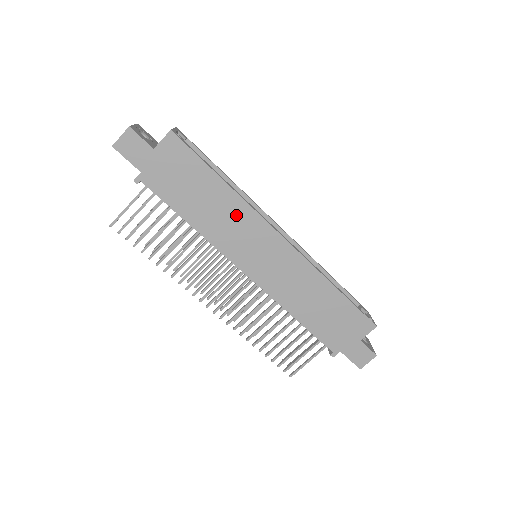
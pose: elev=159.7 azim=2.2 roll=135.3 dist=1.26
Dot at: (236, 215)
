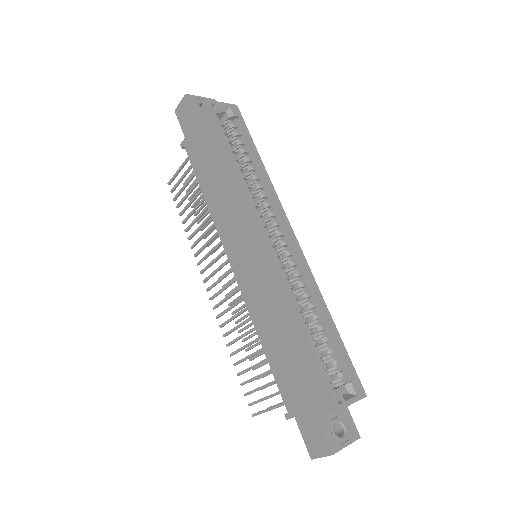
Dot at: (234, 198)
